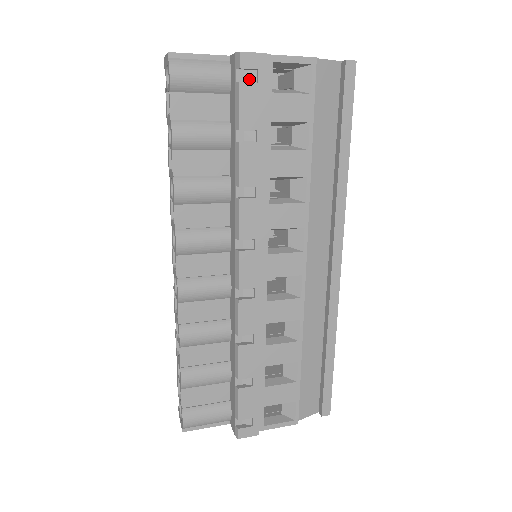
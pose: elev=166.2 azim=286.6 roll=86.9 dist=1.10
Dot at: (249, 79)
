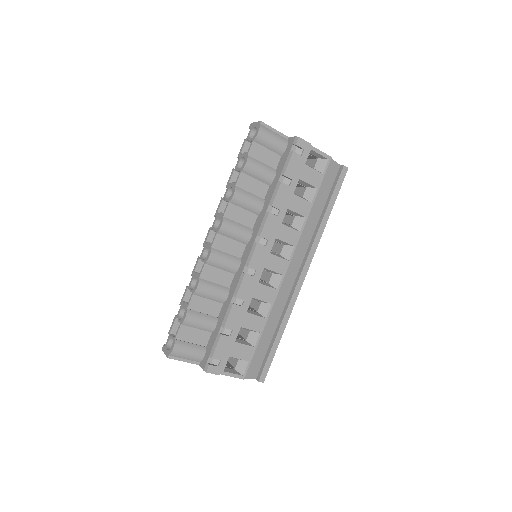
Dot at: (297, 152)
